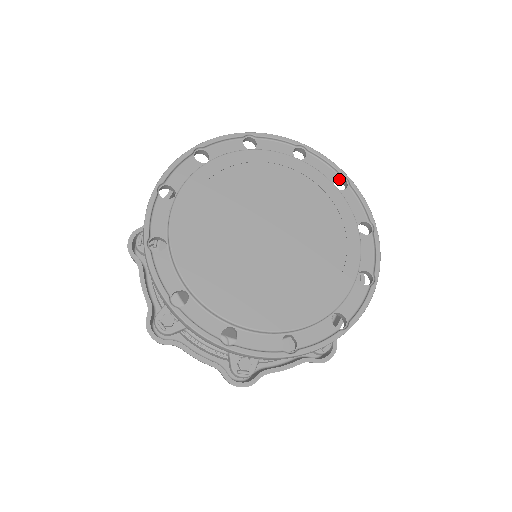
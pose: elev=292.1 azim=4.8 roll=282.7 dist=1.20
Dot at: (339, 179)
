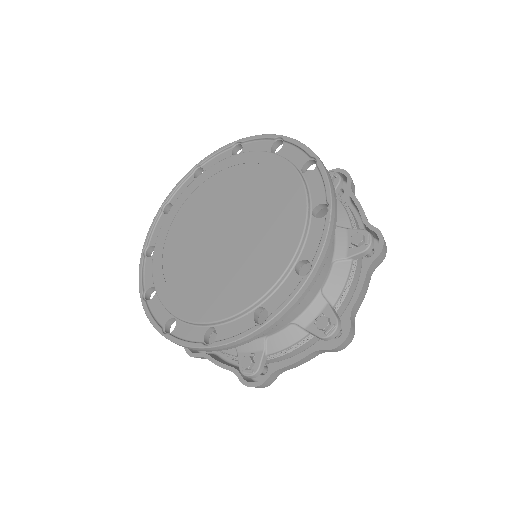
Dot at: (235, 150)
